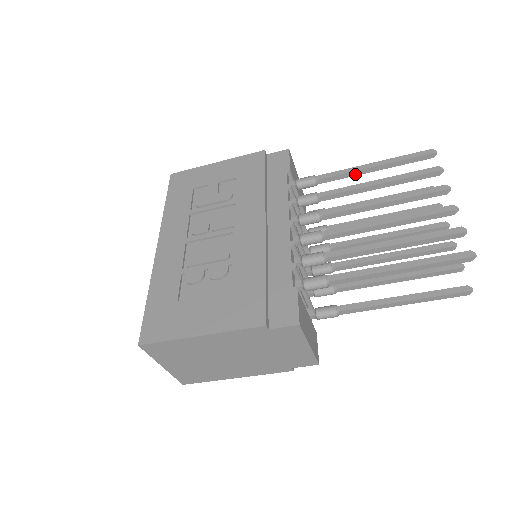
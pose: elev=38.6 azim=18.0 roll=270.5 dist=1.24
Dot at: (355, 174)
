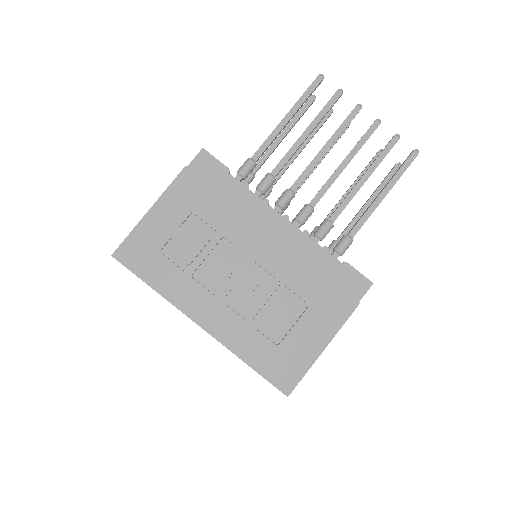
Dot at: (278, 134)
